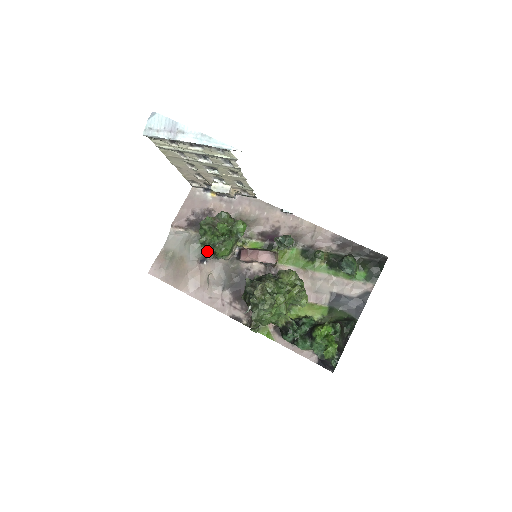
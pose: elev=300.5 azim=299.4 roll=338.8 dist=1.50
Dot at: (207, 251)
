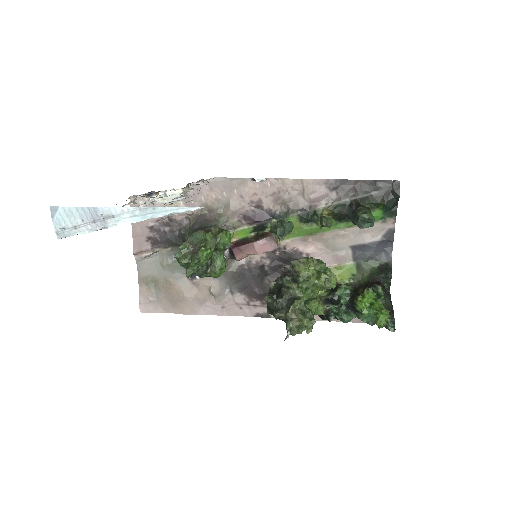
Dot at: occluded
